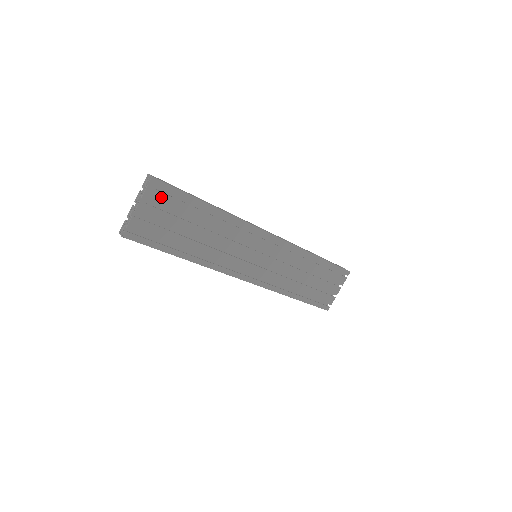
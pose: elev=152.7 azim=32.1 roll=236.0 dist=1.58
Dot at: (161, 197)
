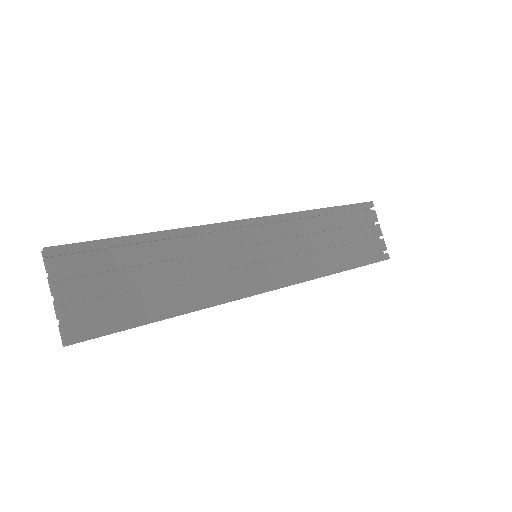
Dot at: (77, 264)
